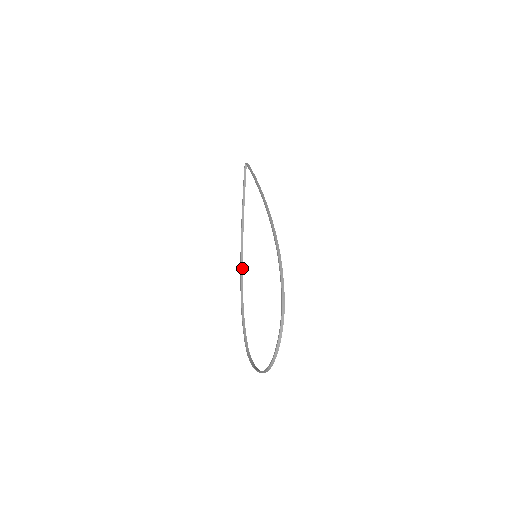
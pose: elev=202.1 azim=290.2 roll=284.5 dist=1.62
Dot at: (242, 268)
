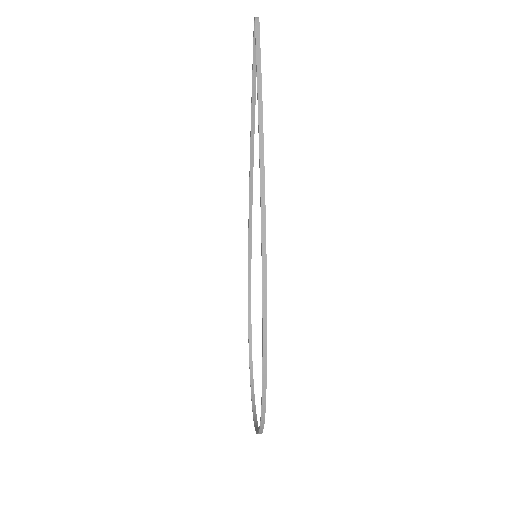
Dot at: (251, 221)
